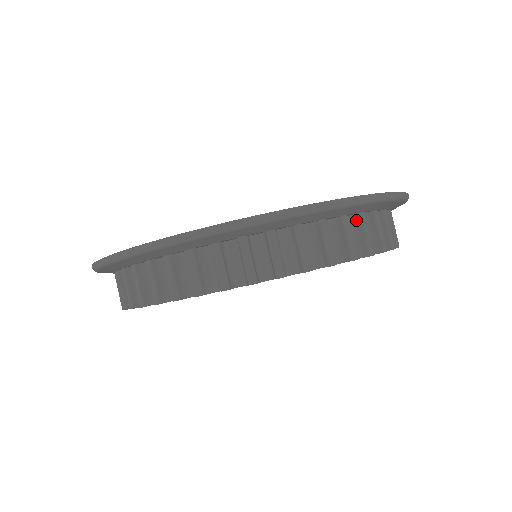
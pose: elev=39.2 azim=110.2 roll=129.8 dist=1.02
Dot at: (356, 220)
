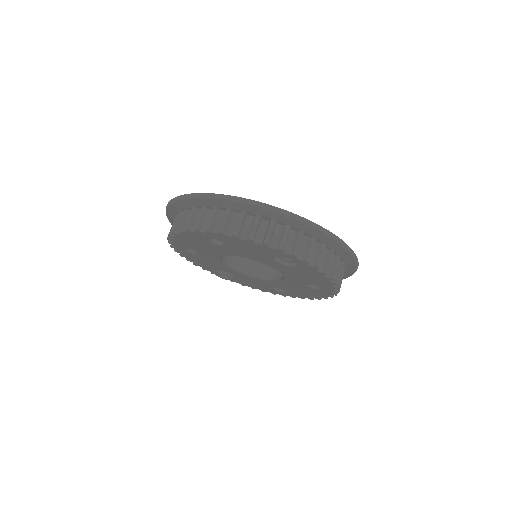
Dot at: occluded
